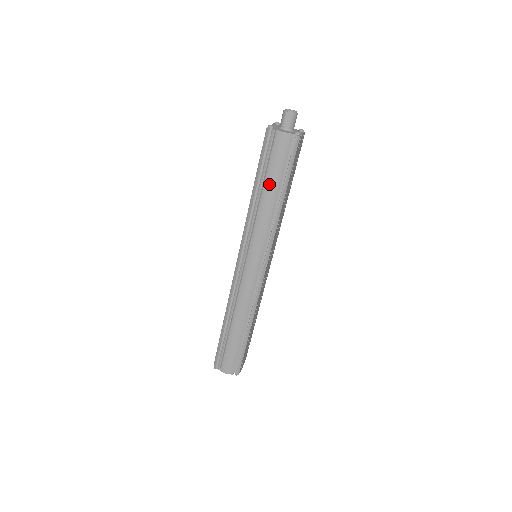
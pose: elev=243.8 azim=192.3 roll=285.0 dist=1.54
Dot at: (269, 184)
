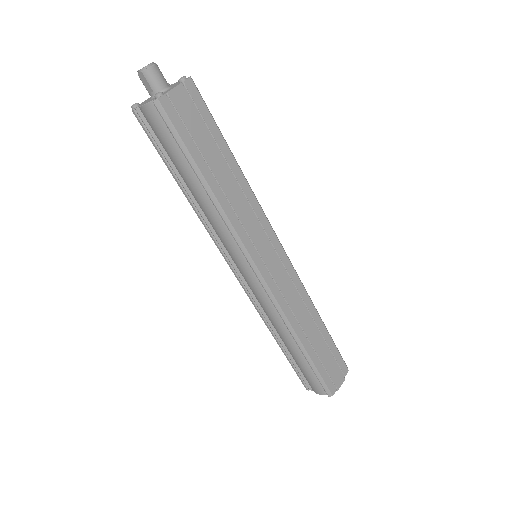
Dot at: (183, 175)
